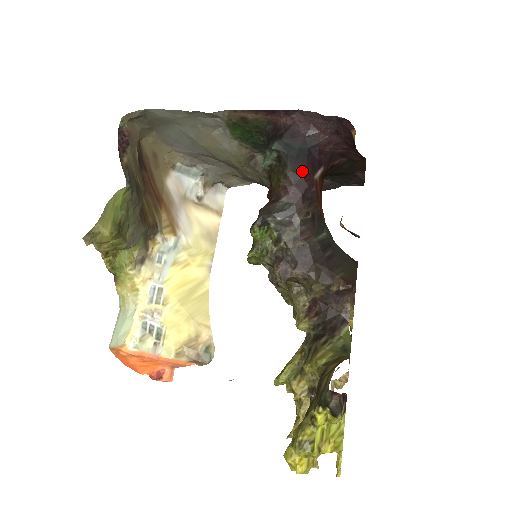
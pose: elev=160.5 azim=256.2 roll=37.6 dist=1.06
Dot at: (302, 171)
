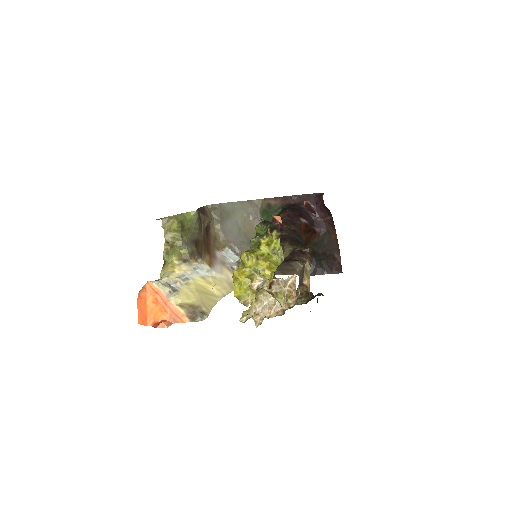
Dot at: (293, 212)
